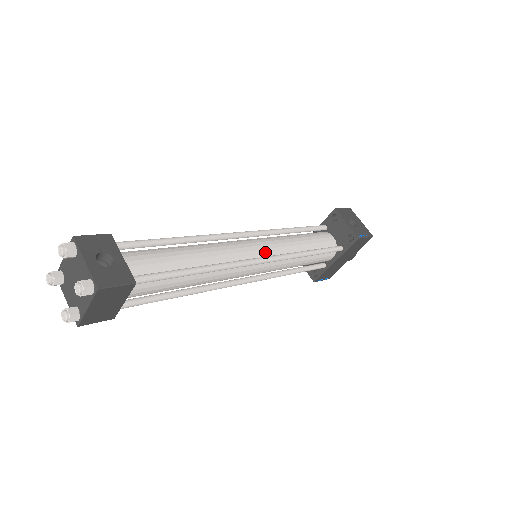
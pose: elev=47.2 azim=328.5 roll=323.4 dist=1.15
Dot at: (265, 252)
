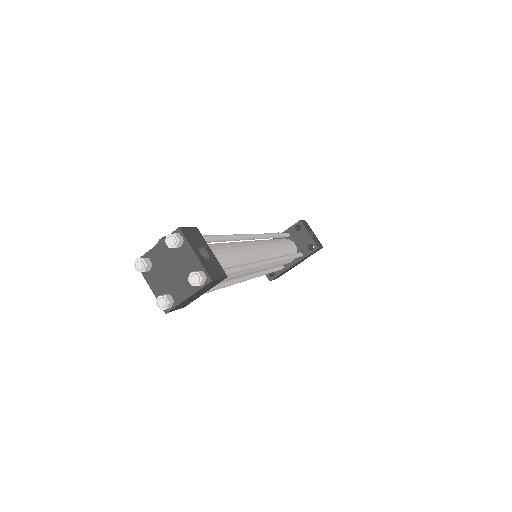
Dot at: (269, 254)
